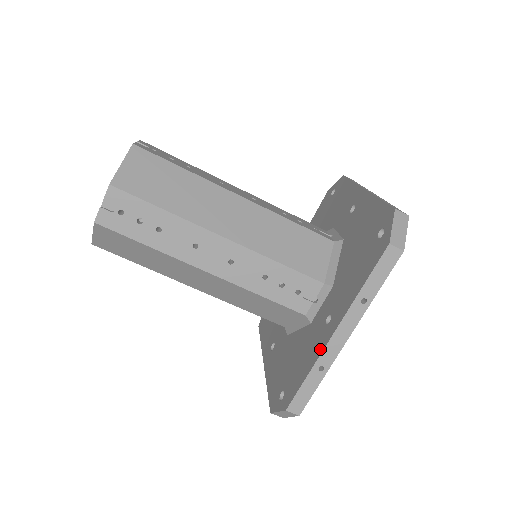
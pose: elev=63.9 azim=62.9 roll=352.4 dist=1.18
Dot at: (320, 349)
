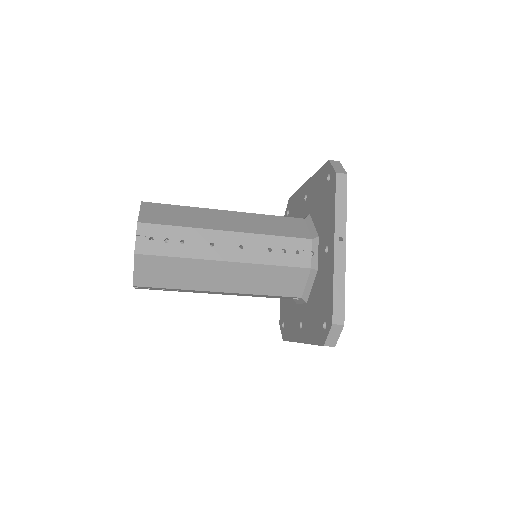
Dot at: (295, 339)
